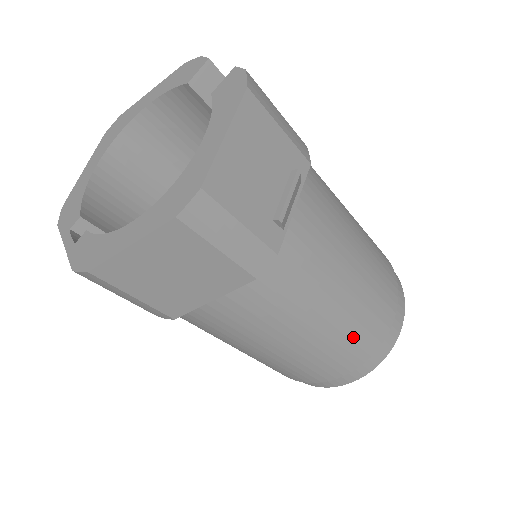
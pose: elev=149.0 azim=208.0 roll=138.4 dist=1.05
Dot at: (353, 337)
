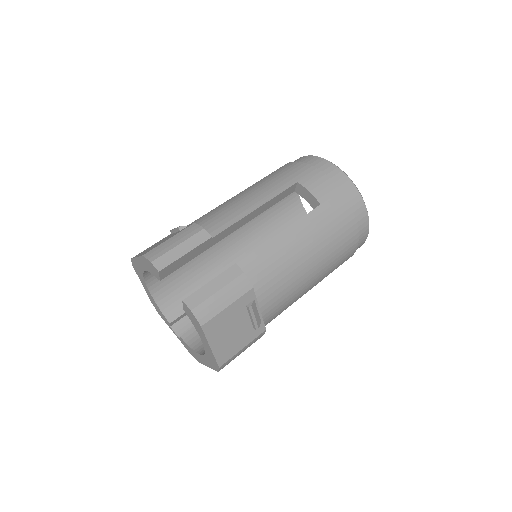
Dot at: (334, 269)
